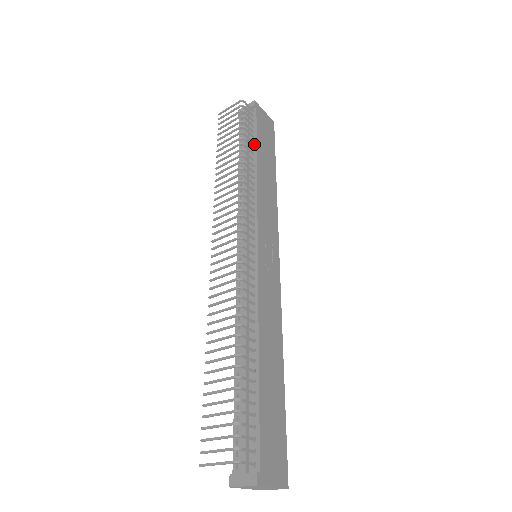
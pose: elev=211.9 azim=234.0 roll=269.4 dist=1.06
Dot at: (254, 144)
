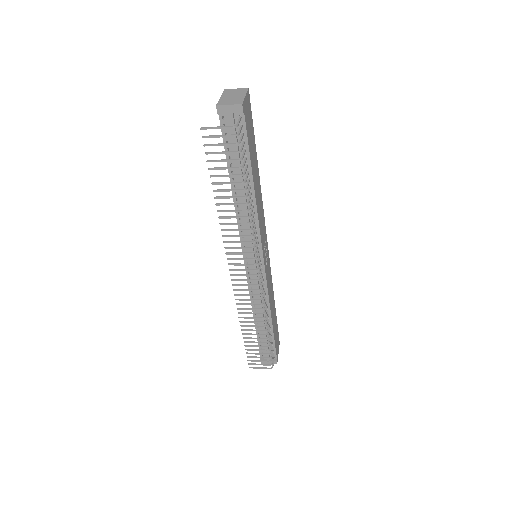
Dot at: (248, 167)
